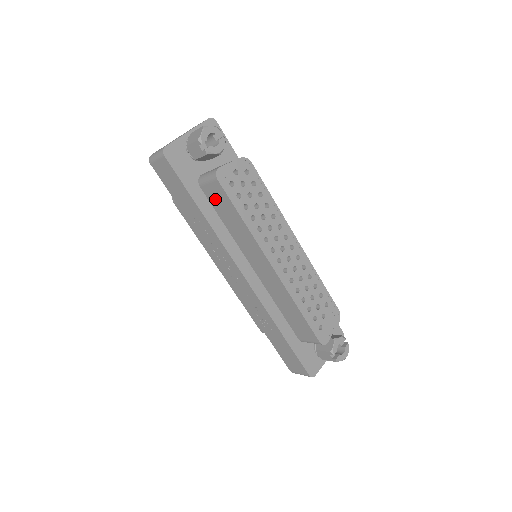
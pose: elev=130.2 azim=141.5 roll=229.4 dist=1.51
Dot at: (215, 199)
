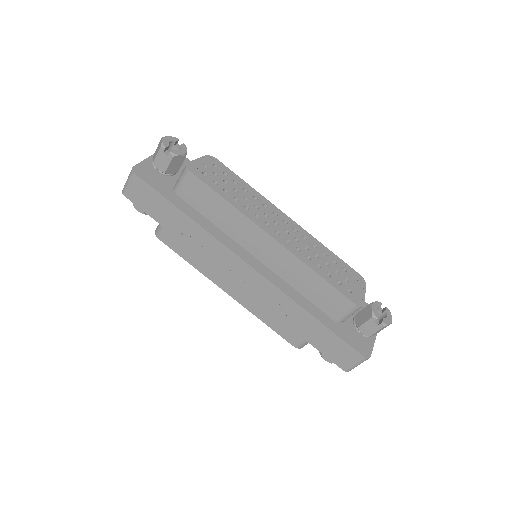
Dot at: (195, 198)
